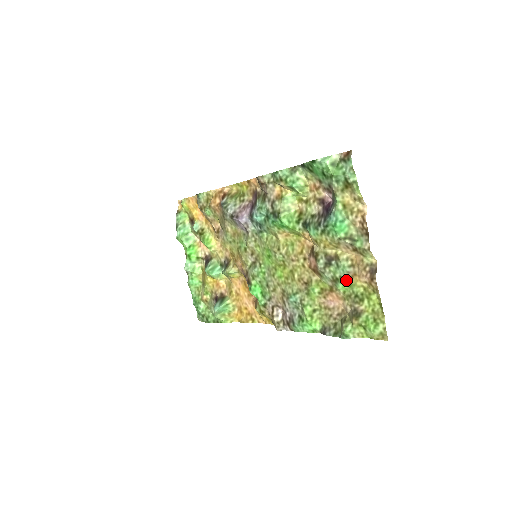
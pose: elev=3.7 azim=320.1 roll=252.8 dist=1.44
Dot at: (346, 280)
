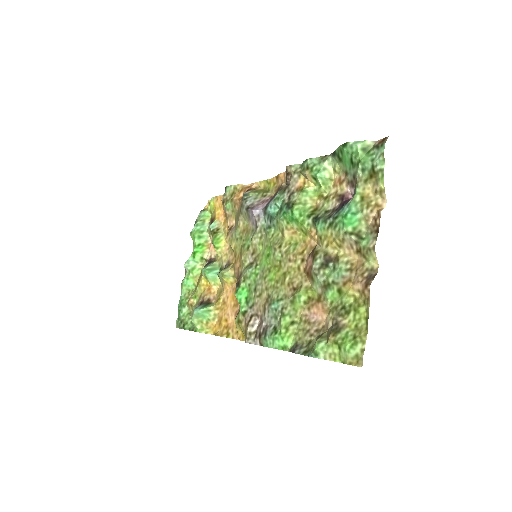
Dot at: (338, 286)
